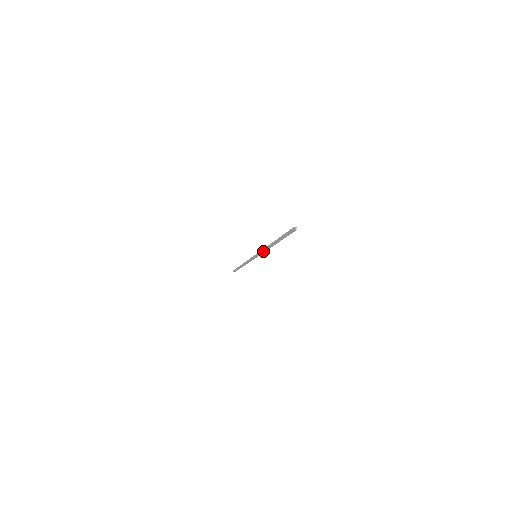
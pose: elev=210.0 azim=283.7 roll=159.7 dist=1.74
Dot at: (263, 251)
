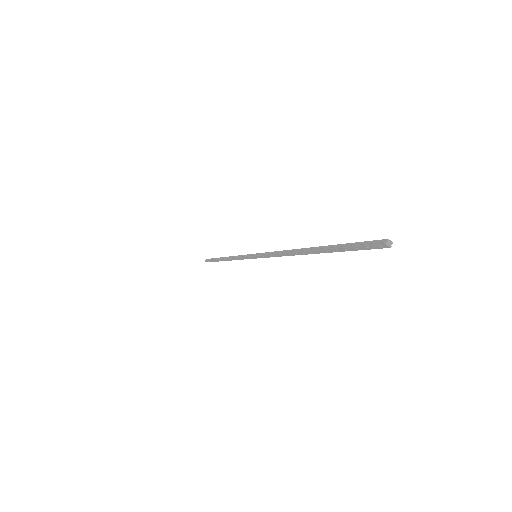
Dot at: (276, 254)
